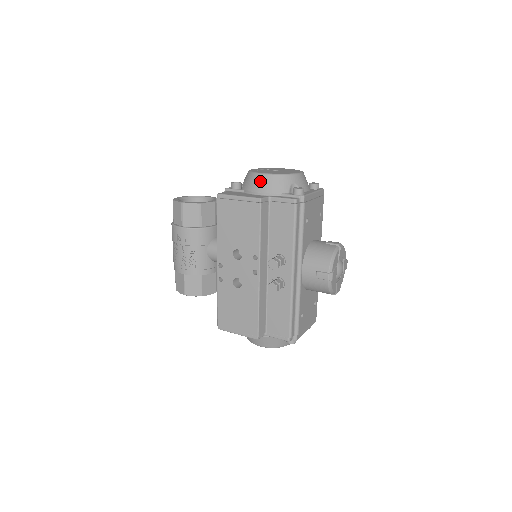
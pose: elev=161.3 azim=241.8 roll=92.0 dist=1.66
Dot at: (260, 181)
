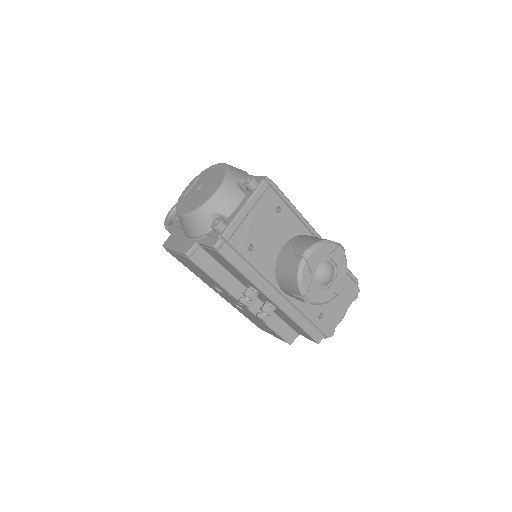
Dot at: (182, 224)
